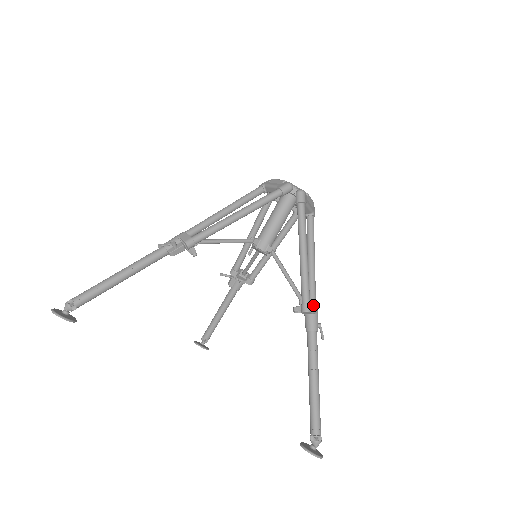
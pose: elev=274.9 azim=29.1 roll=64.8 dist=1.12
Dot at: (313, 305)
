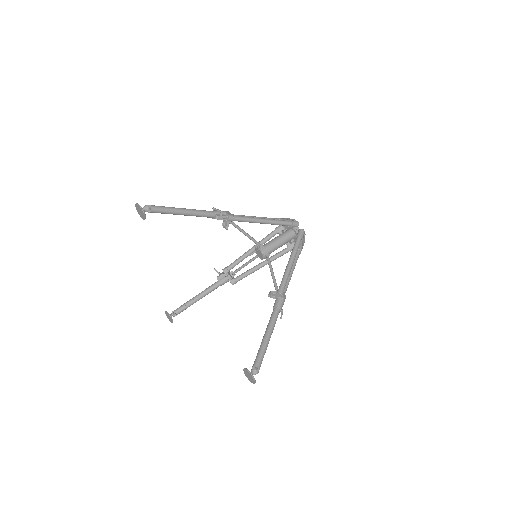
Dot at: occluded
